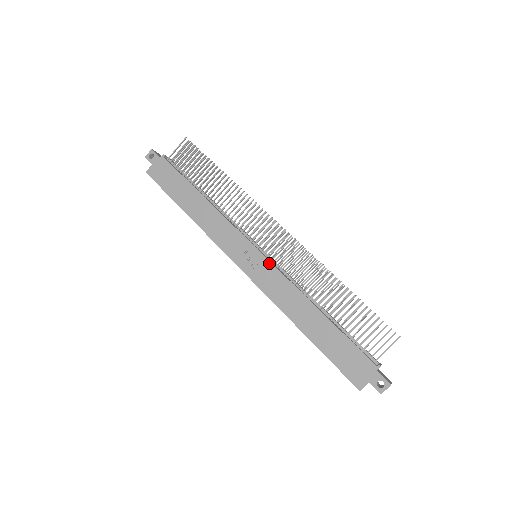
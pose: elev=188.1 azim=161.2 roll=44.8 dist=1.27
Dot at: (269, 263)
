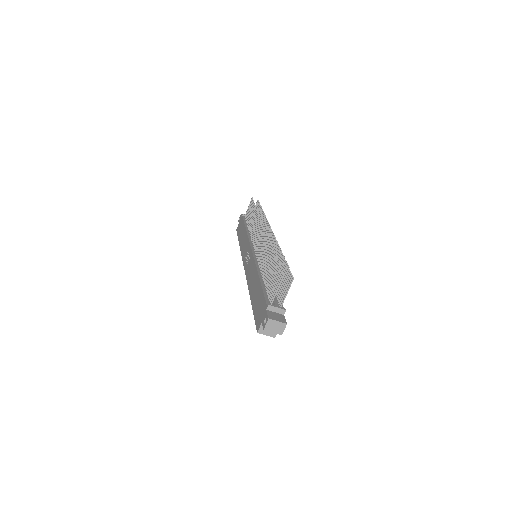
Dot at: (252, 255)
